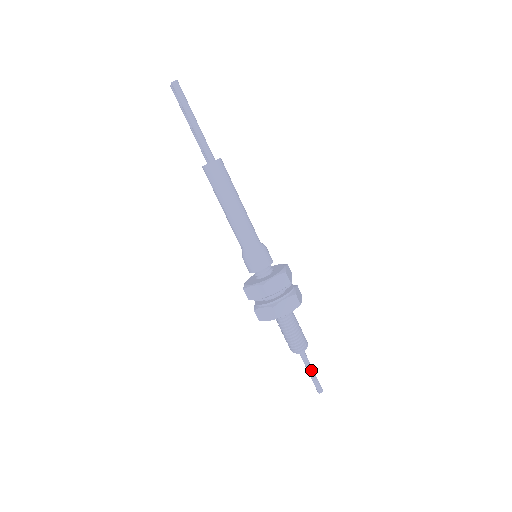
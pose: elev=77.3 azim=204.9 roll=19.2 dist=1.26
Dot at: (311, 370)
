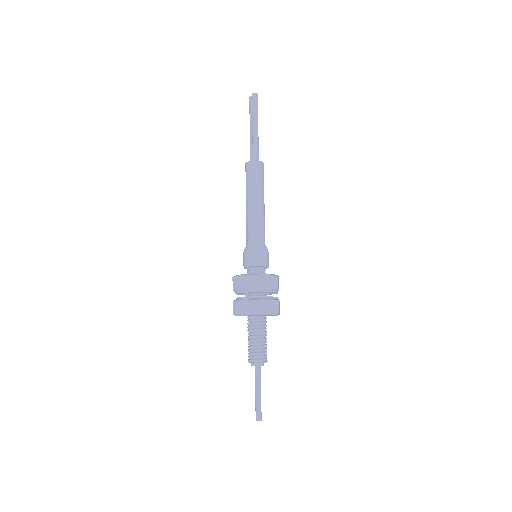
Dot at: (259, 390)
